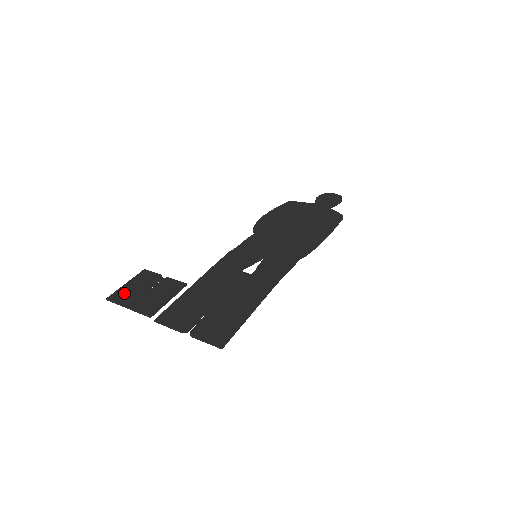
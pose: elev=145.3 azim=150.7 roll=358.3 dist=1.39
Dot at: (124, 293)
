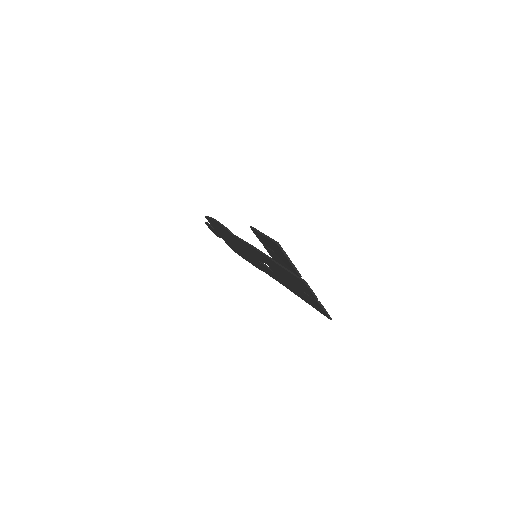
Dot at: occluded
